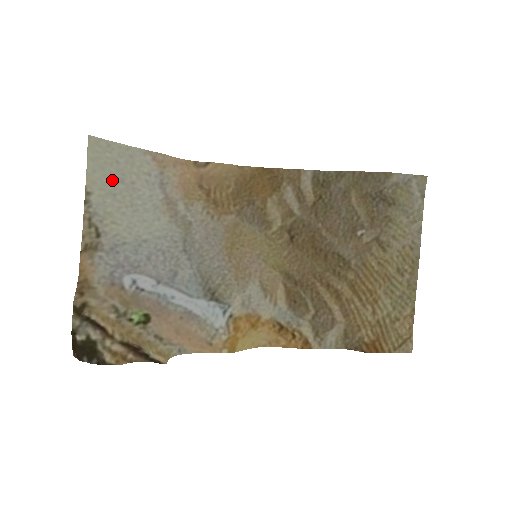
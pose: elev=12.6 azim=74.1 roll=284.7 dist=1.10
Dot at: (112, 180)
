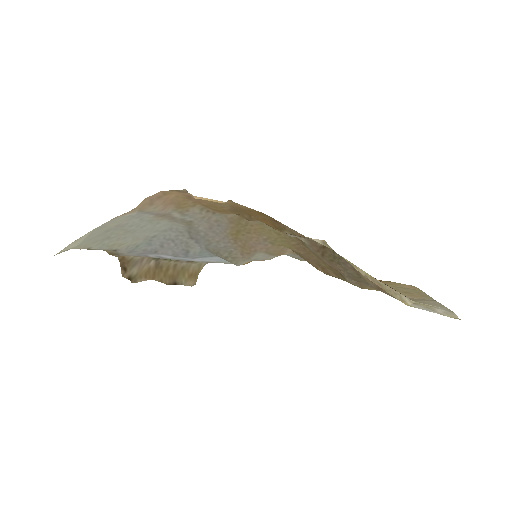
Dot at: (98, 236)
